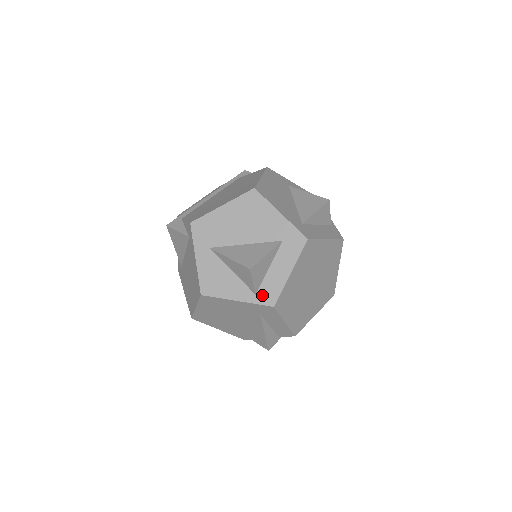
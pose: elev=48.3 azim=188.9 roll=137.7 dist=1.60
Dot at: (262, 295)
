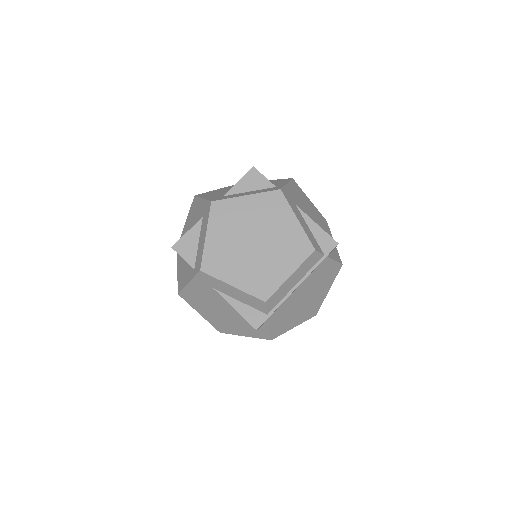
Dot at: (196, 267)
